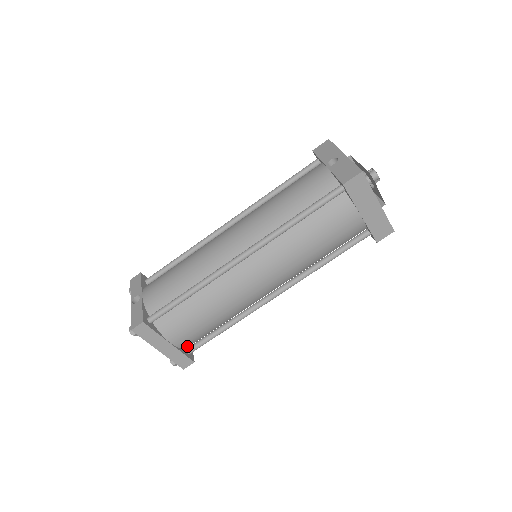
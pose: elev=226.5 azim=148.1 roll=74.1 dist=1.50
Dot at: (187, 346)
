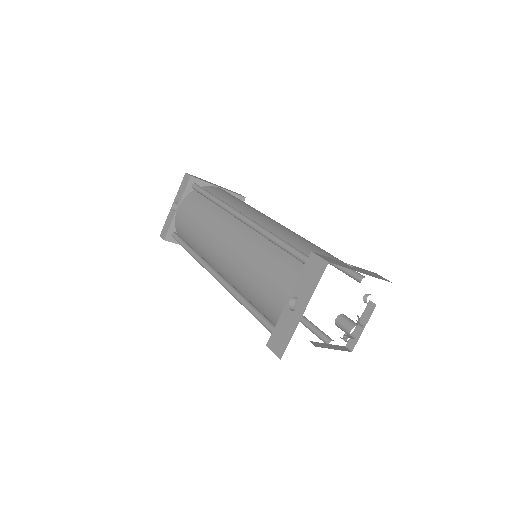
Dot at: occluded
